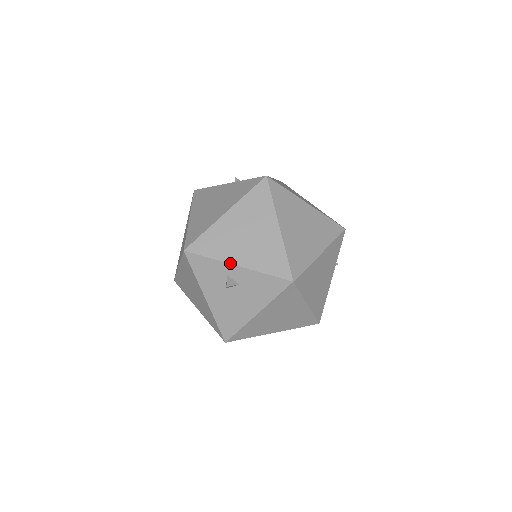
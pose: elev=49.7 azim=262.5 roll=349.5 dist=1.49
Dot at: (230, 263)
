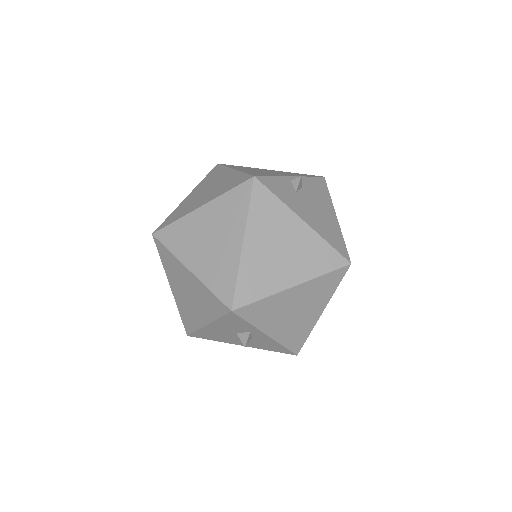
Dot at: (264, 332)
